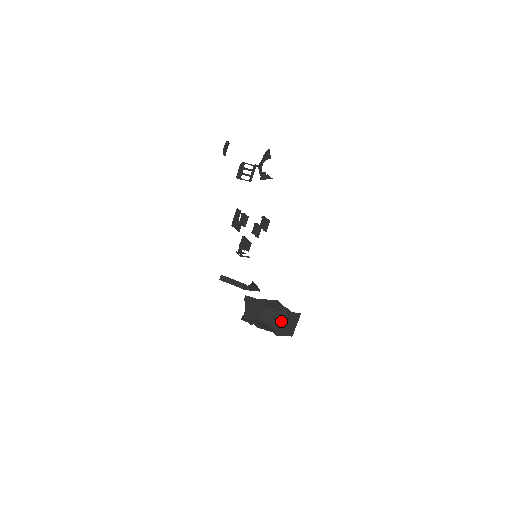
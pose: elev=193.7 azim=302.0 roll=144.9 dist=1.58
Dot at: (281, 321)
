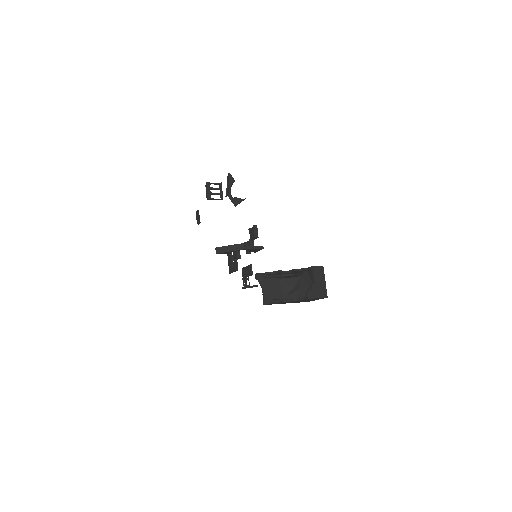
Dot at: (306, 285)
